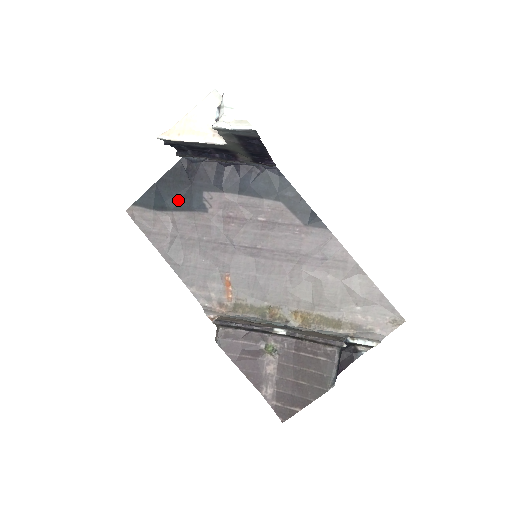
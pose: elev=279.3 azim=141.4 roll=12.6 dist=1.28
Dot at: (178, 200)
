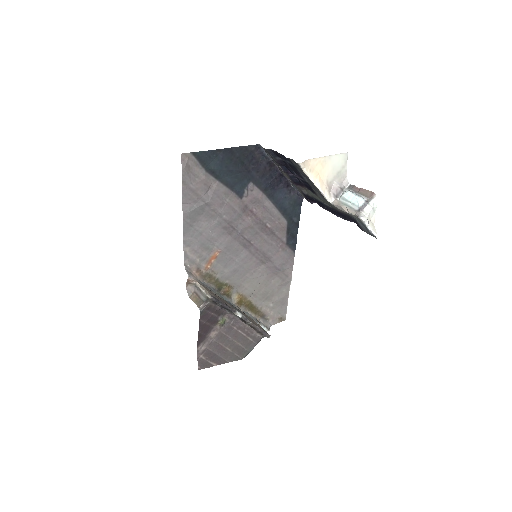
Dot at: (229, 175)
